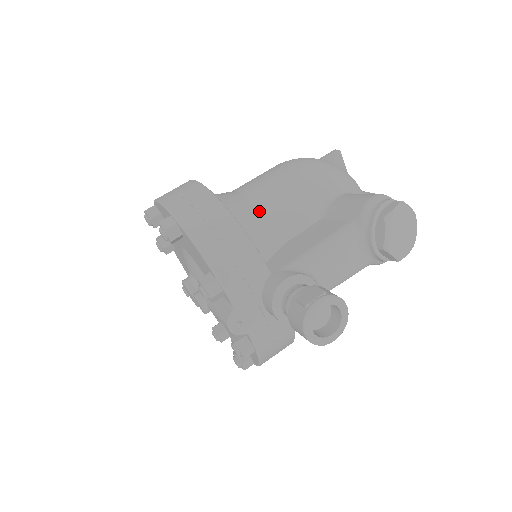
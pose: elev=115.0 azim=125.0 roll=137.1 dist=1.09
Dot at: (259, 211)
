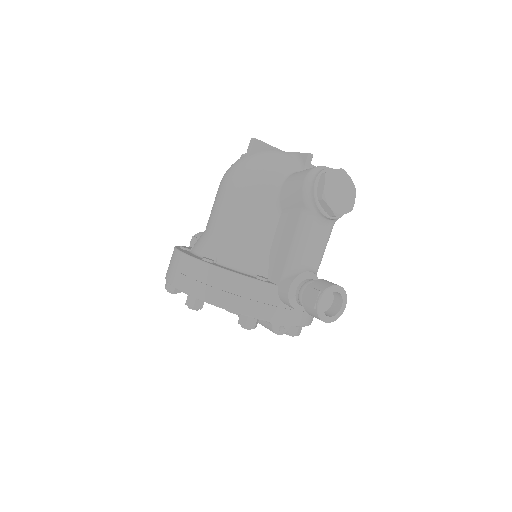
Dot at: (237, 242)
